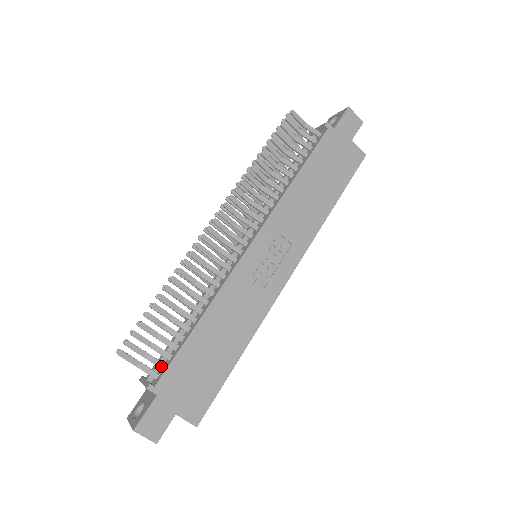
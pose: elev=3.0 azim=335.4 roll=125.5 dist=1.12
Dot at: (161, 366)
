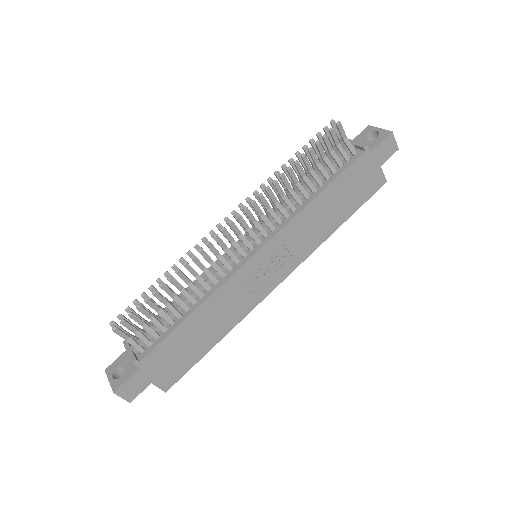
Dot at: (148, 343)
